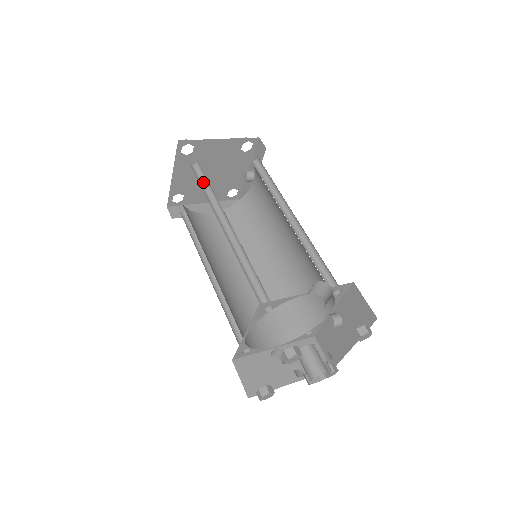
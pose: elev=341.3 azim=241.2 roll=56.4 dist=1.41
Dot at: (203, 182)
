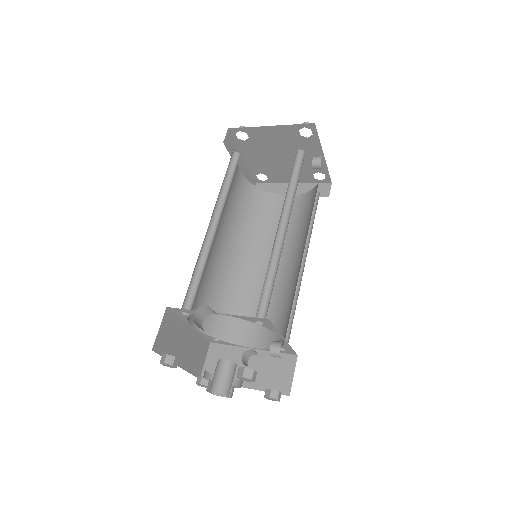
Dot at: (233, 173)
